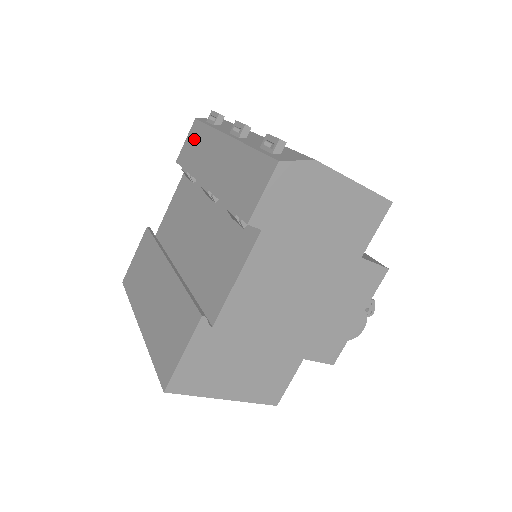
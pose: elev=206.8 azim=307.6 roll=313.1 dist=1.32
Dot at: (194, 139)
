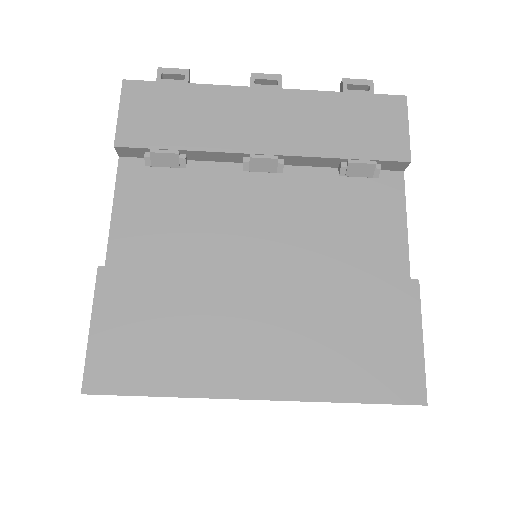
Dot at: (155, 105)
